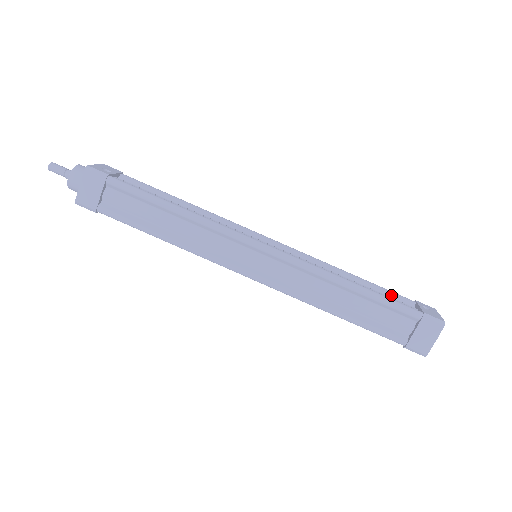
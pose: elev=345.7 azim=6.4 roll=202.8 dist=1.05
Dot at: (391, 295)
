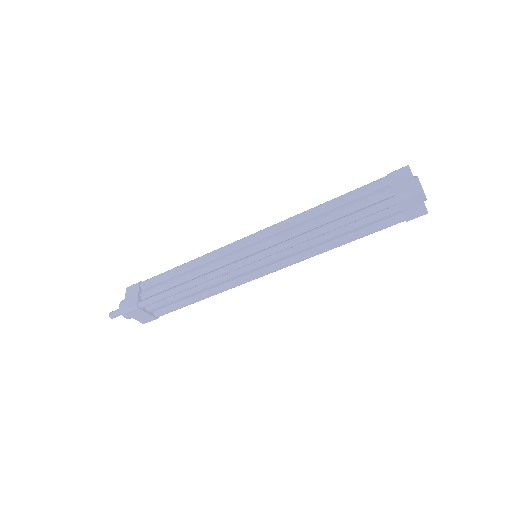
Dot at: occluded
